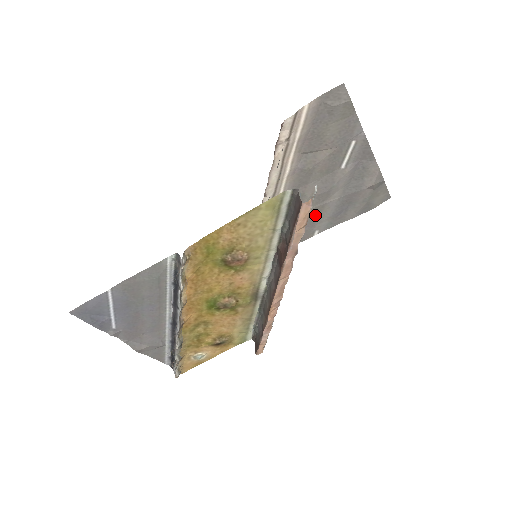
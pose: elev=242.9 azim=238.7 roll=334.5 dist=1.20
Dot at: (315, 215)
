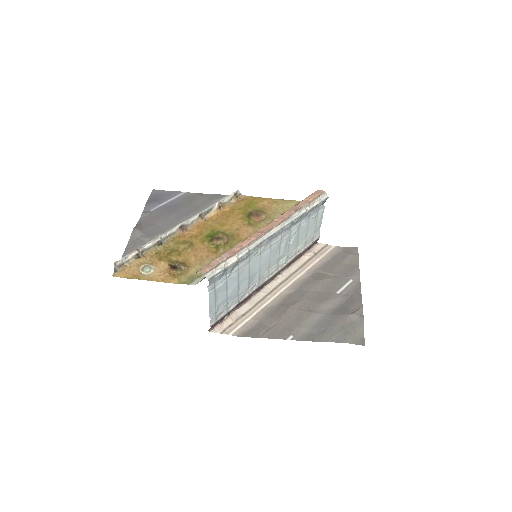
Dot at: (299, 319)
